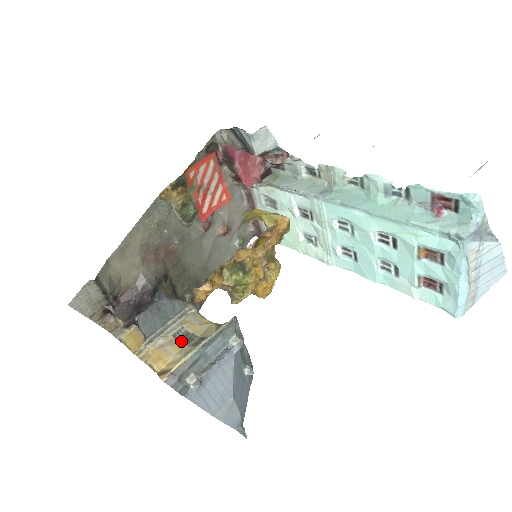
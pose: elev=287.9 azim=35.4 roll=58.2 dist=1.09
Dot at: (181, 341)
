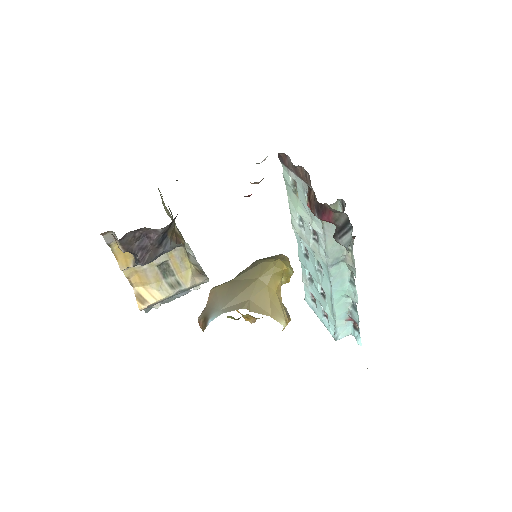
Dot at: (161, 274)
